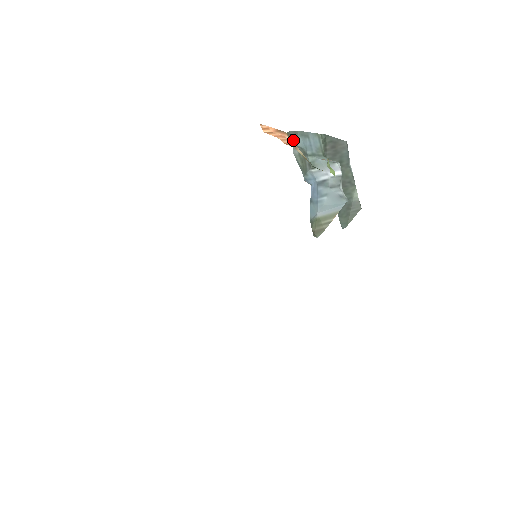
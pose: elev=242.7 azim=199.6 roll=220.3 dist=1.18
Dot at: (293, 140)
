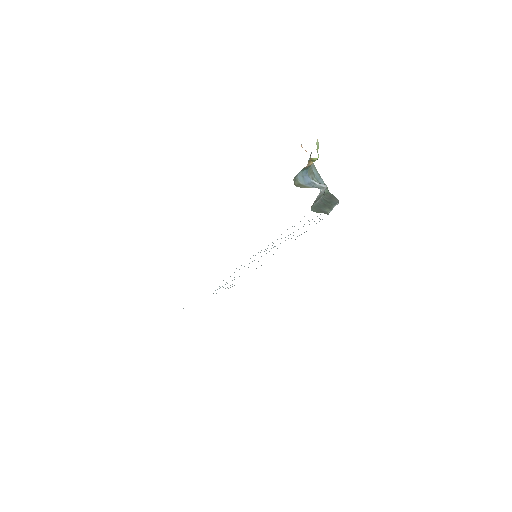
Dot at: (312, 165)
